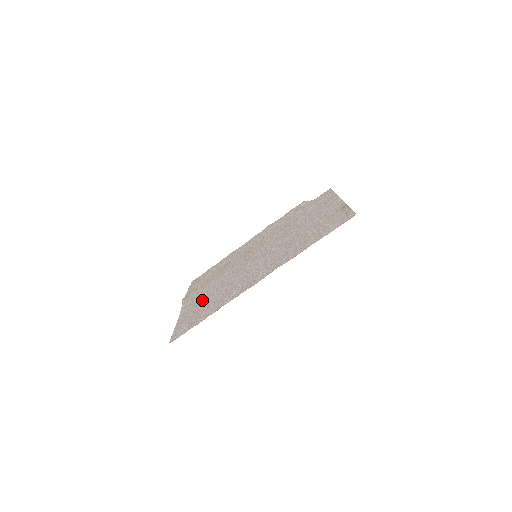
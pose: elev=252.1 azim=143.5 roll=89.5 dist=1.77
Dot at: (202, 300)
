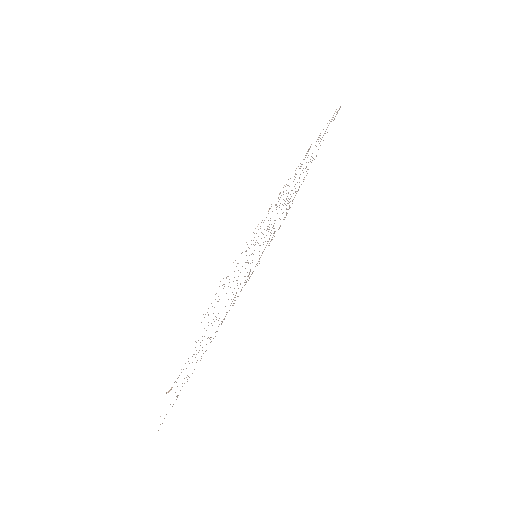
Dot at: occluded
